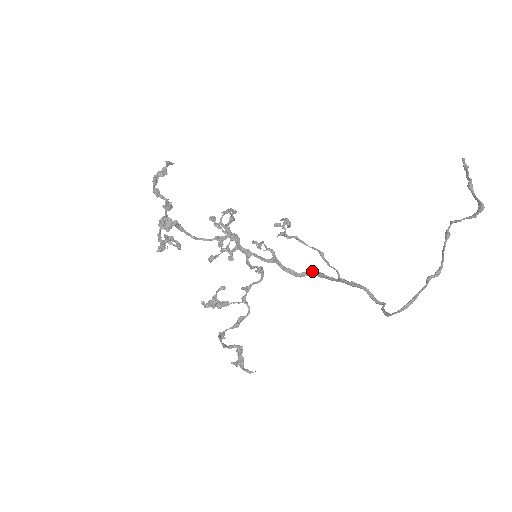
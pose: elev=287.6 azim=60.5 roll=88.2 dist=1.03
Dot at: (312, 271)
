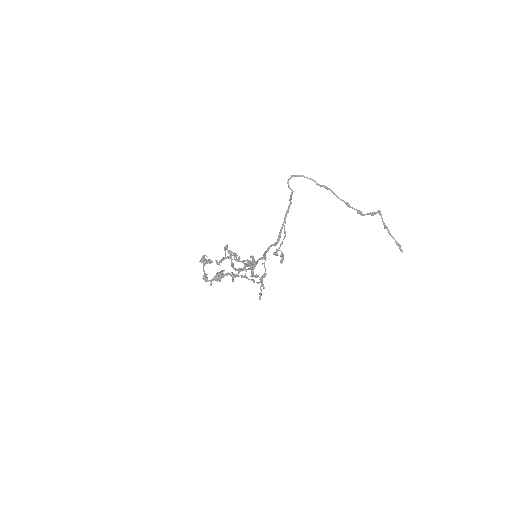
Dot at: (277, 242)
